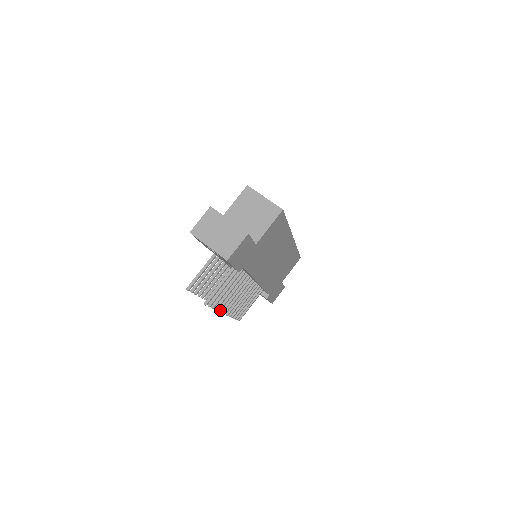
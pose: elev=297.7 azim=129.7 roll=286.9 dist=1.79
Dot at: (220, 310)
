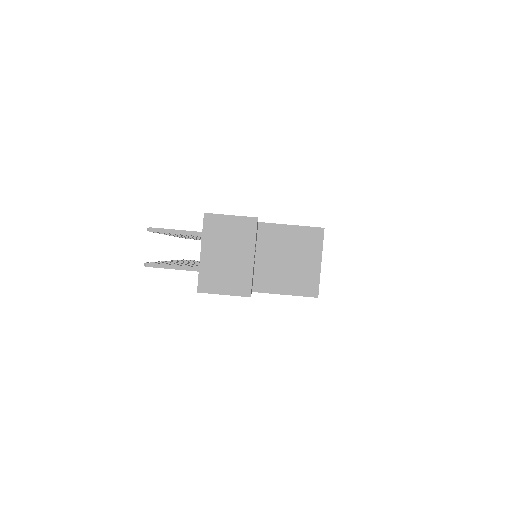
Dot at: occluded
